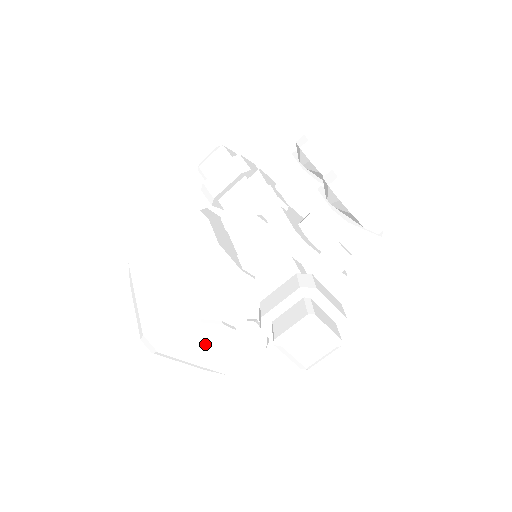
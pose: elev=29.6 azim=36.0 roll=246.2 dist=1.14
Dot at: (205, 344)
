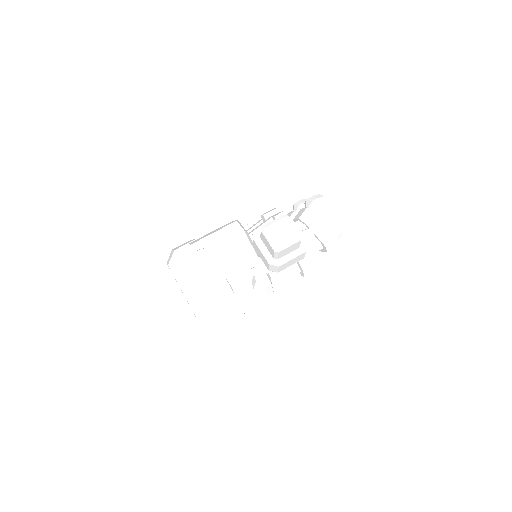
Dot at: (210, 272)
